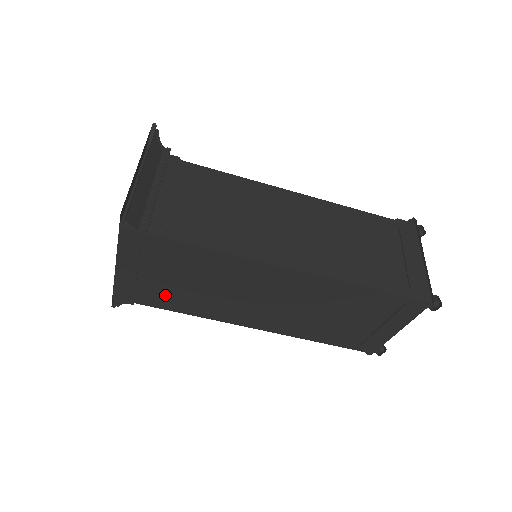
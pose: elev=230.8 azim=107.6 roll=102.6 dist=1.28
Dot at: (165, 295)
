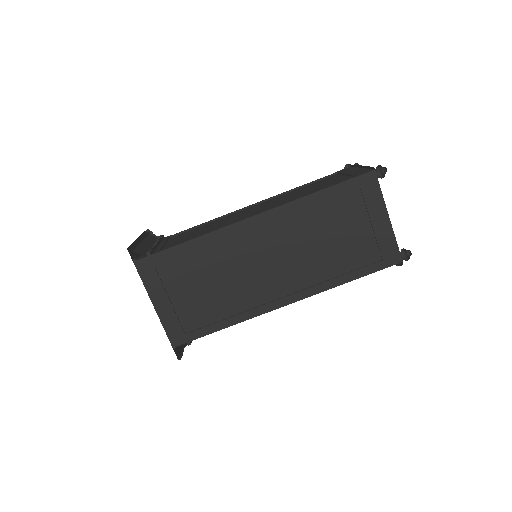
Dot at: (204, 315)
